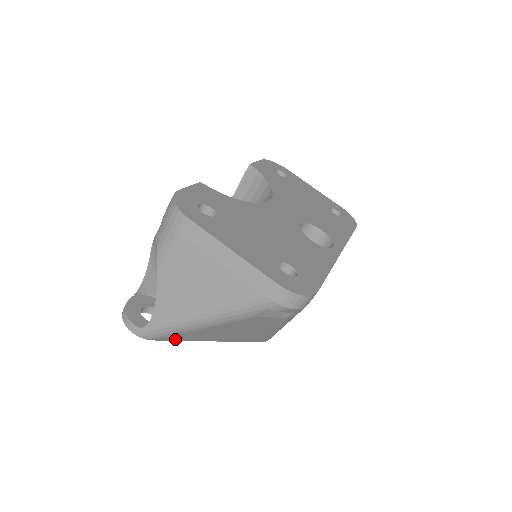
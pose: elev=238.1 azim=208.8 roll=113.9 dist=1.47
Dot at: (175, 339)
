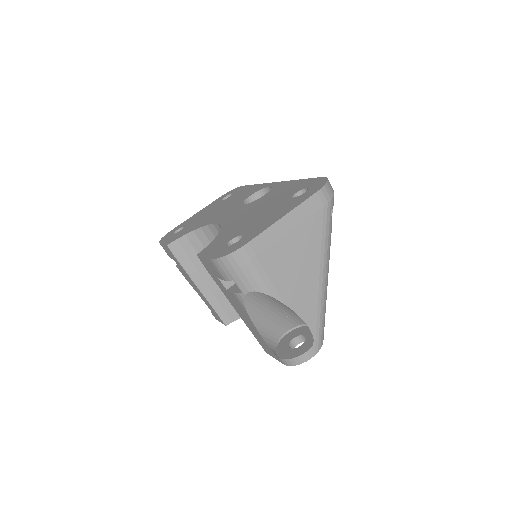
Dot at: occluded
